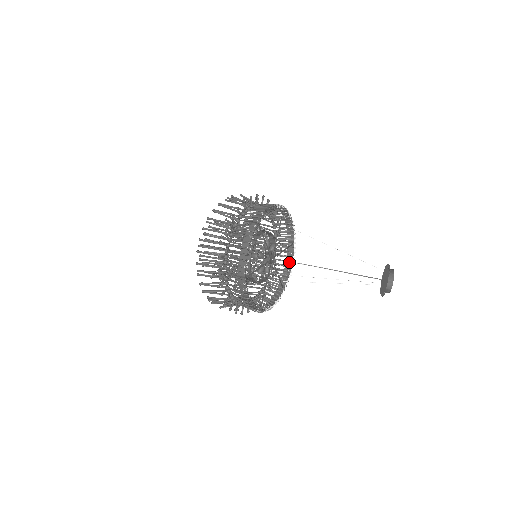
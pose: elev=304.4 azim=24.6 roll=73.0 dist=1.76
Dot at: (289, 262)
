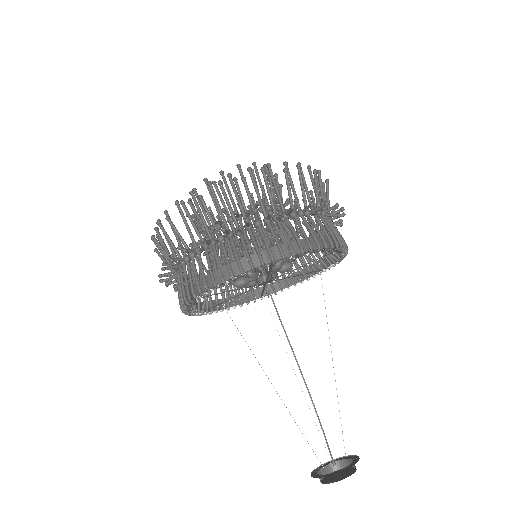
Dot at: (298, 279)
